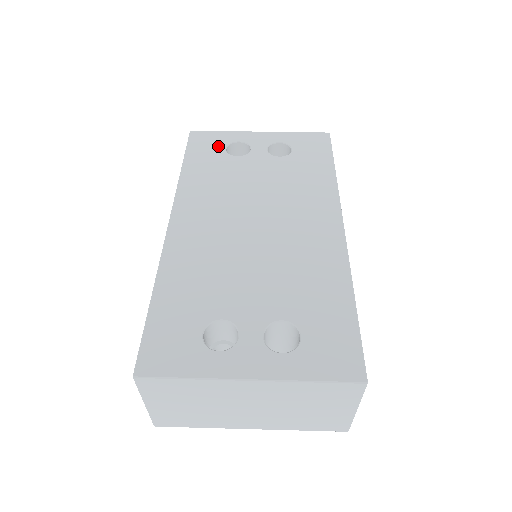
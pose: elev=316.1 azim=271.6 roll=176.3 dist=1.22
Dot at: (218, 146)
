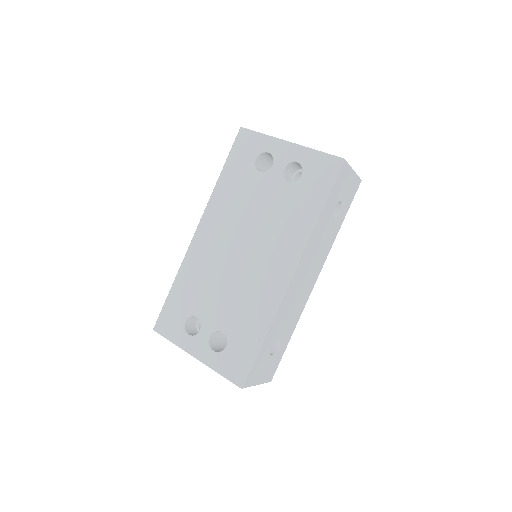
Dot at: (251, 154)
